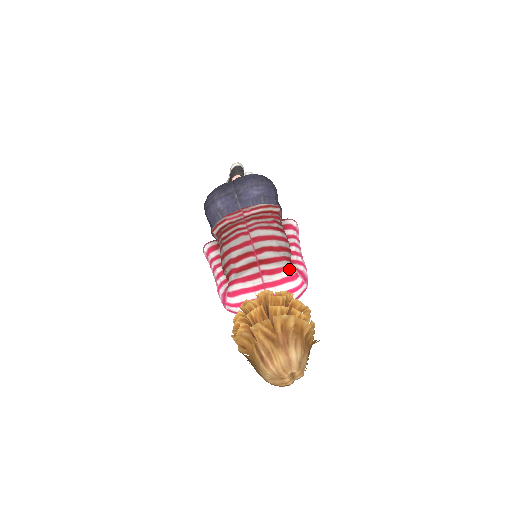
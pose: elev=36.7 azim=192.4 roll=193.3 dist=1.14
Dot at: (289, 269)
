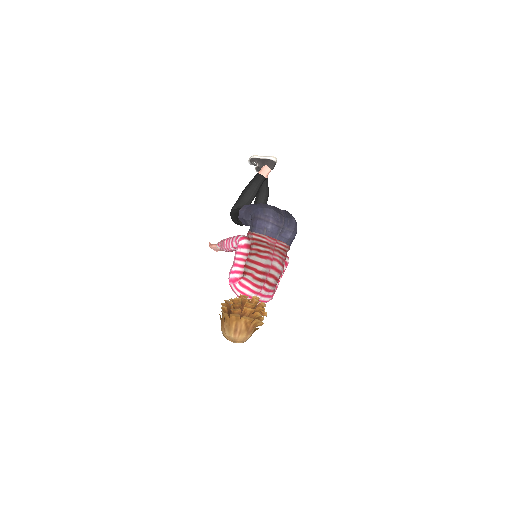
Dot at: (273, 292)
